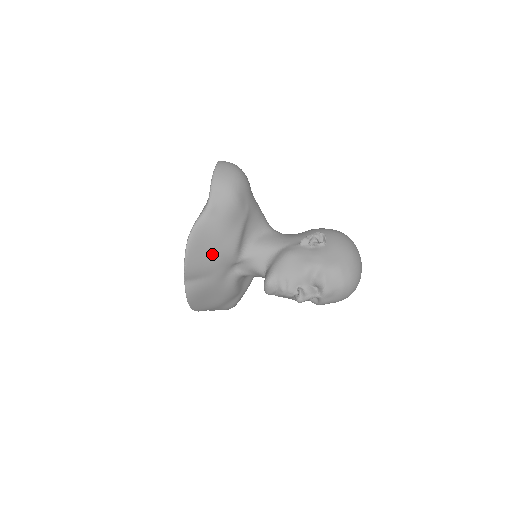
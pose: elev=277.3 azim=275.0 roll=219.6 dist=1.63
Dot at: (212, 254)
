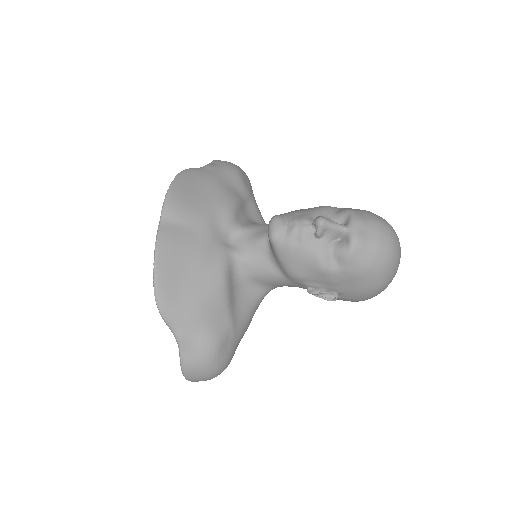
Dot at: (203, 199)
